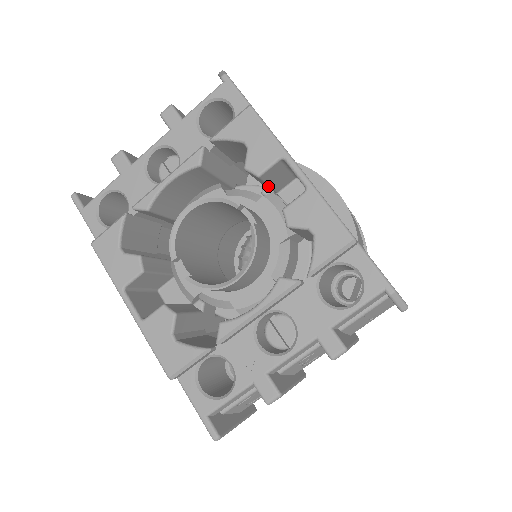
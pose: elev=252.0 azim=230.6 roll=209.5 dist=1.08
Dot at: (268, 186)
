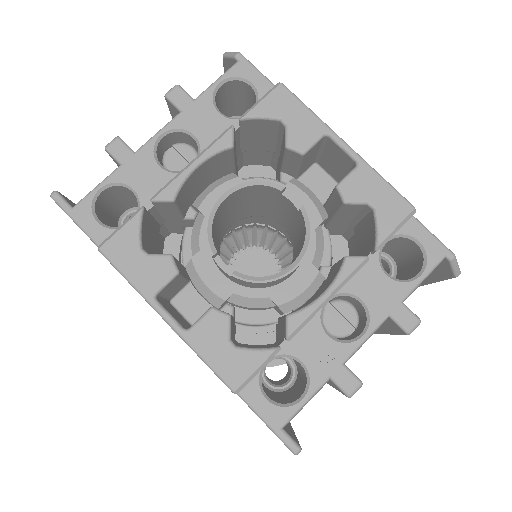
Dot at: (298, 169)
